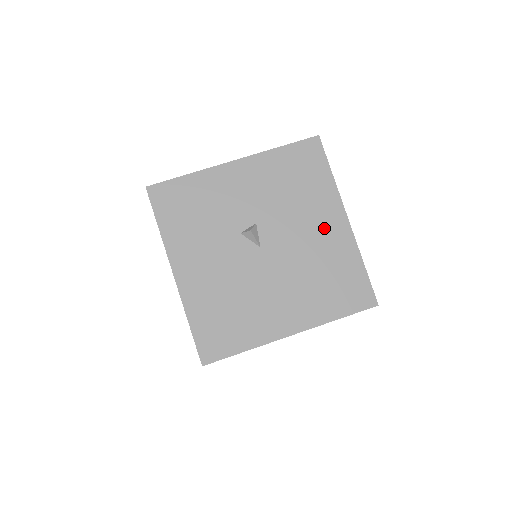
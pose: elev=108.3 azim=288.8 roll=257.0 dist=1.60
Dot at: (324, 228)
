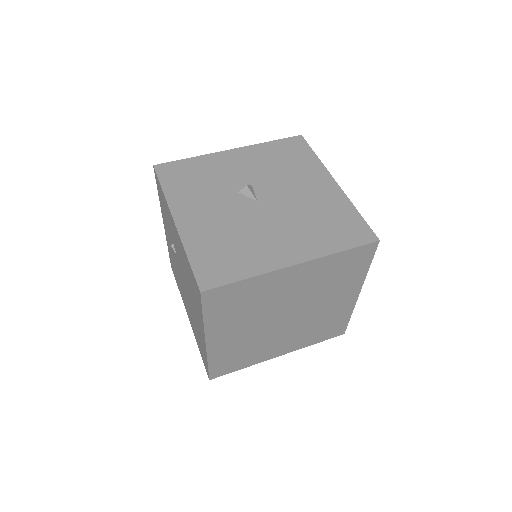
Dot at: (315, 188)
